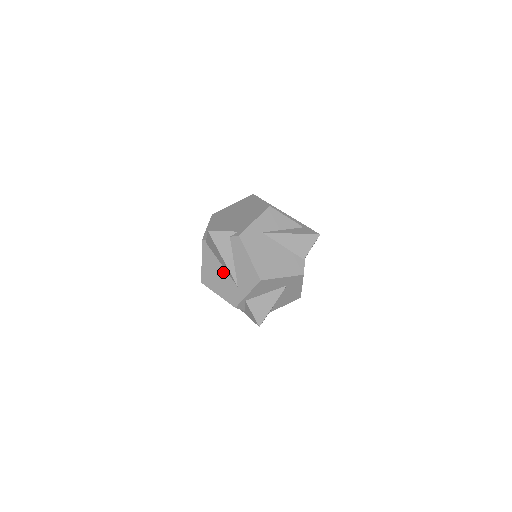
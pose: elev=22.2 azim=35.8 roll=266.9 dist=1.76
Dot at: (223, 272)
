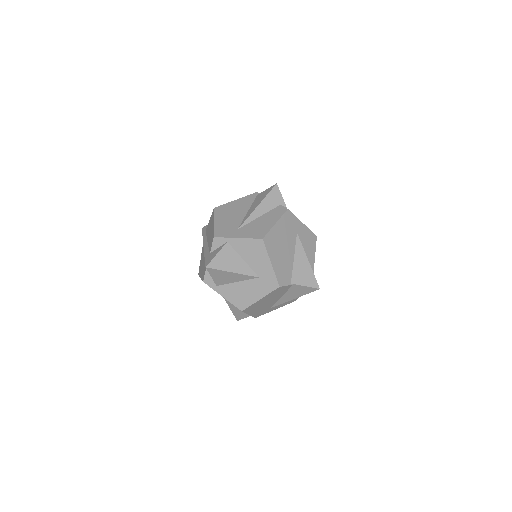
Dot at: (242, 215)
